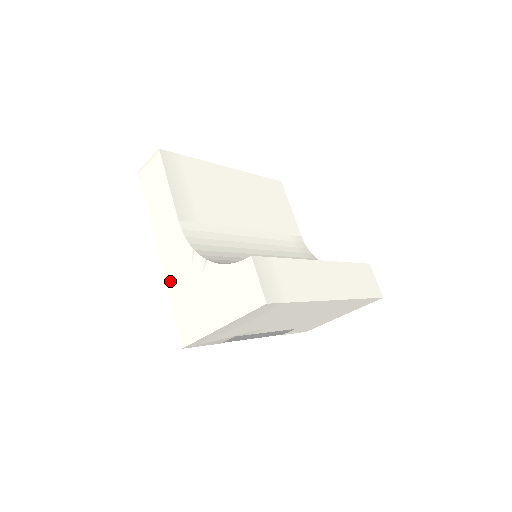
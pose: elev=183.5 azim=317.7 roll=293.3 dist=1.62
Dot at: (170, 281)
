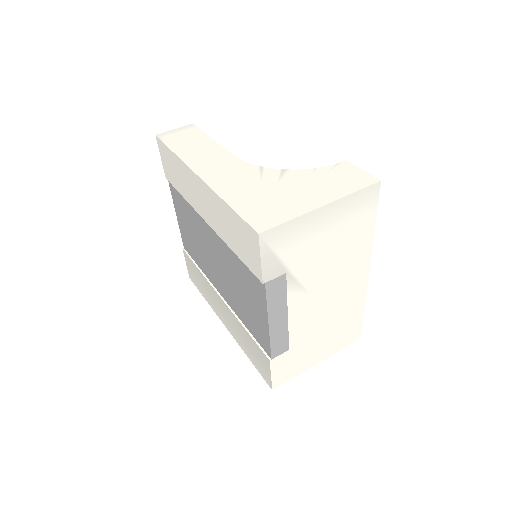
Dot at: (224, 189)
